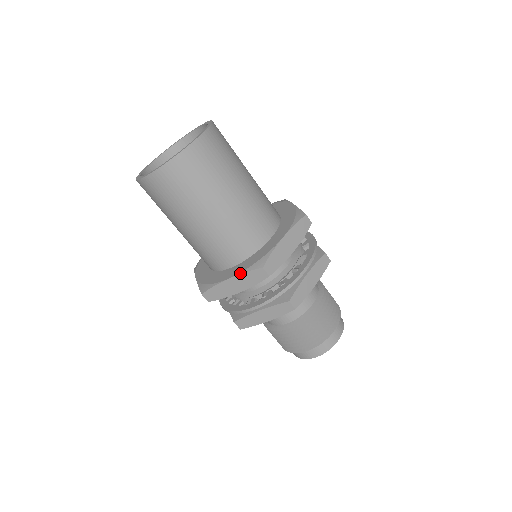
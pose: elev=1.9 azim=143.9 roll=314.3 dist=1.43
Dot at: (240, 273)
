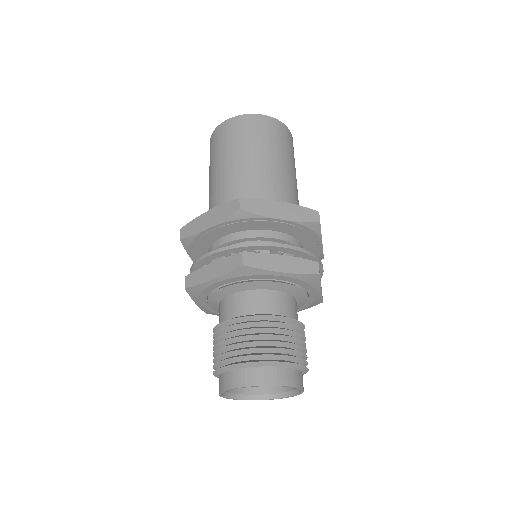
Dot at: (220, 205)
